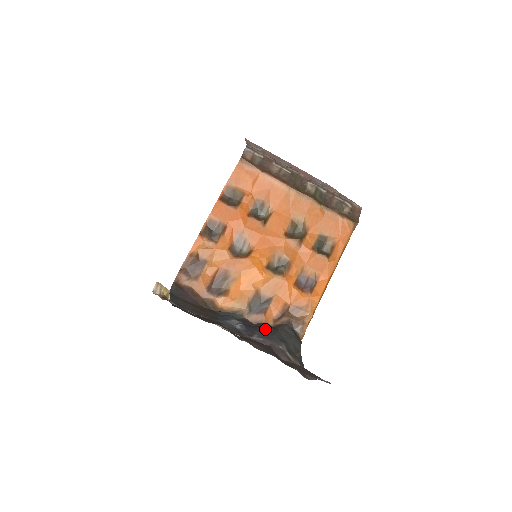
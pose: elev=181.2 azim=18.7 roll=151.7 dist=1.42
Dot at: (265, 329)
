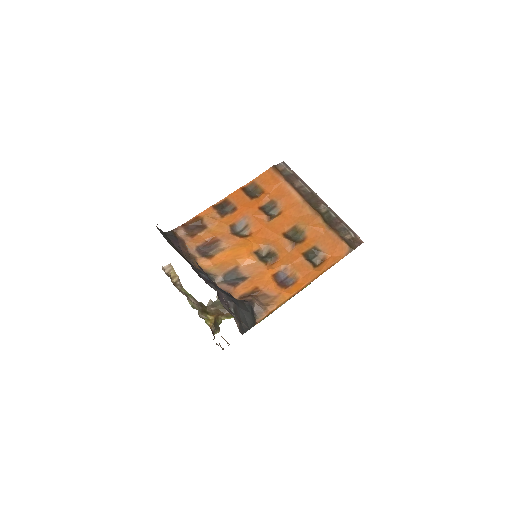
Dot at: (226, 293)
